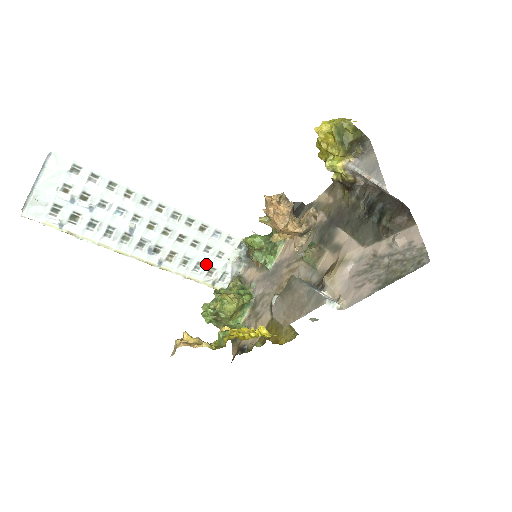
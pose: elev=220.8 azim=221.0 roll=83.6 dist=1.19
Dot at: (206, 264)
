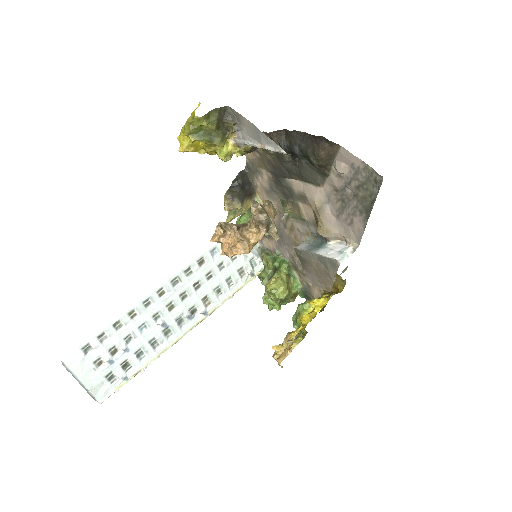
Dot at: (232, 274)
